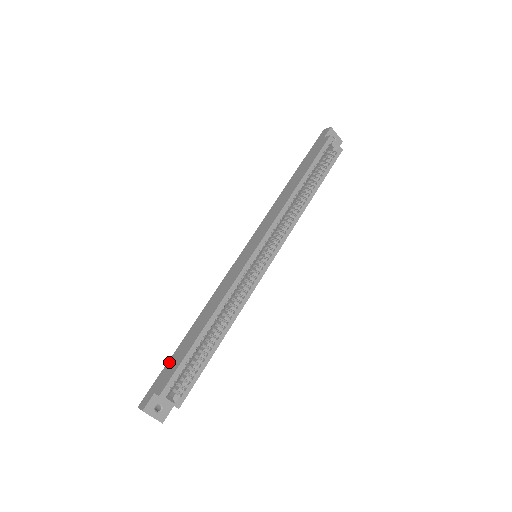
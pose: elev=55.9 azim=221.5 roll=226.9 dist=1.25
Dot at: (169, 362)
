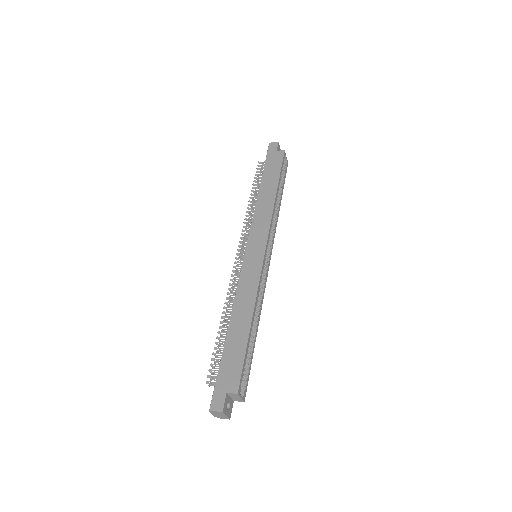
Dot at: (223, 362)
